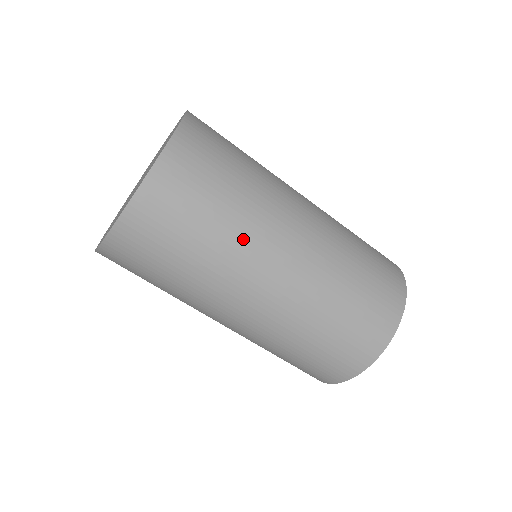
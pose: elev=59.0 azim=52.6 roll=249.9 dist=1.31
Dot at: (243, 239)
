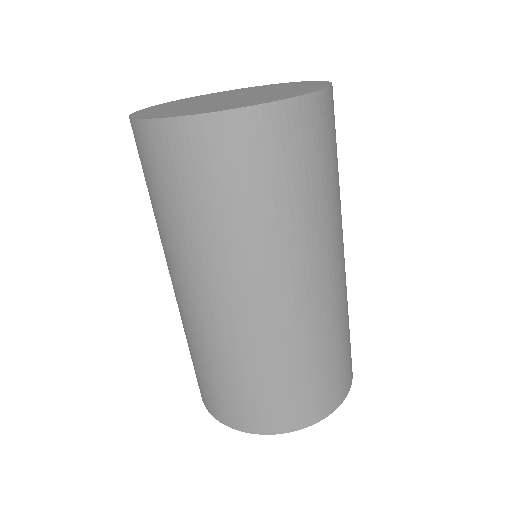
Dot at: (339, 210)
